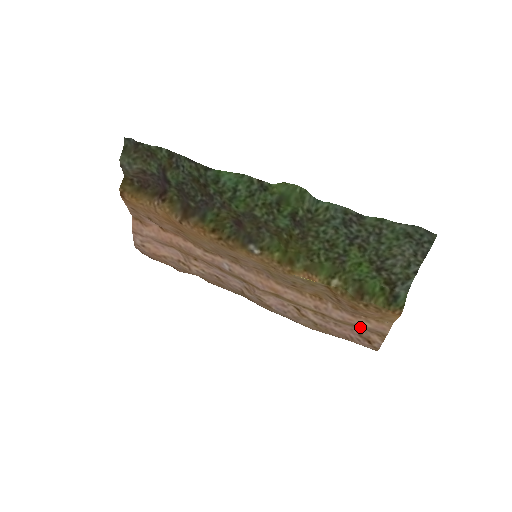
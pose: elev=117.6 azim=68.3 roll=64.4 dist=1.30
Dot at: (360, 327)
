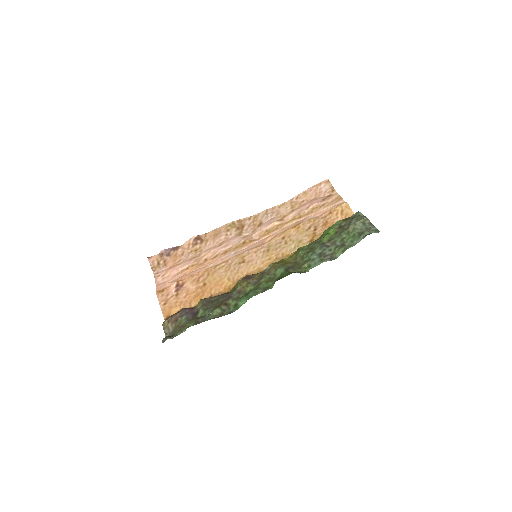
Dot at: (325, 205)
